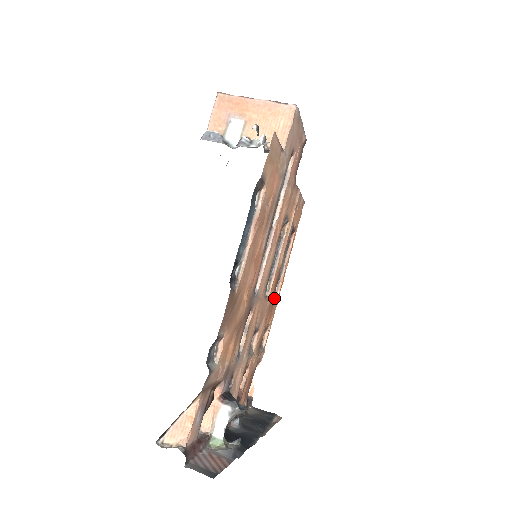
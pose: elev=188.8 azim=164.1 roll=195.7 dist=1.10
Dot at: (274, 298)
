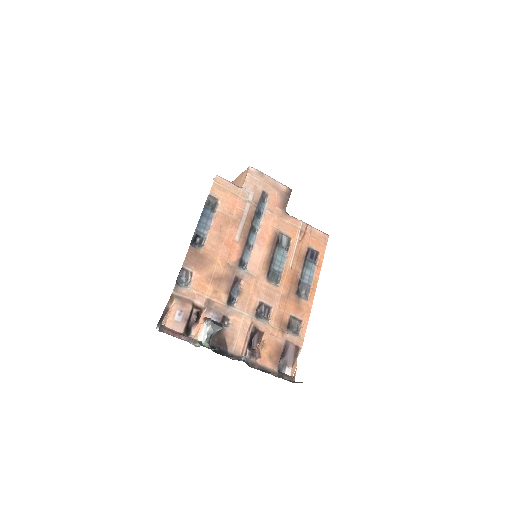
Dot at: (301, 297)
